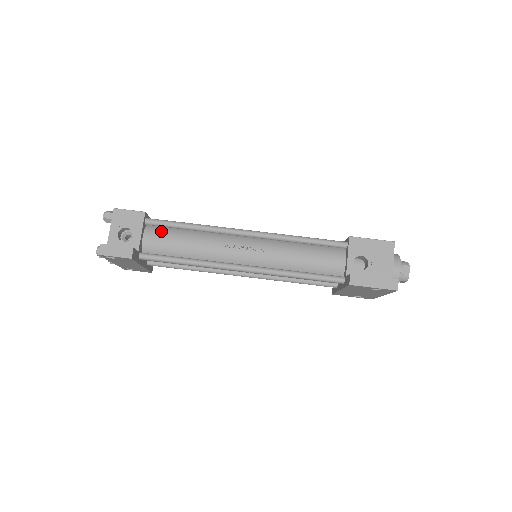
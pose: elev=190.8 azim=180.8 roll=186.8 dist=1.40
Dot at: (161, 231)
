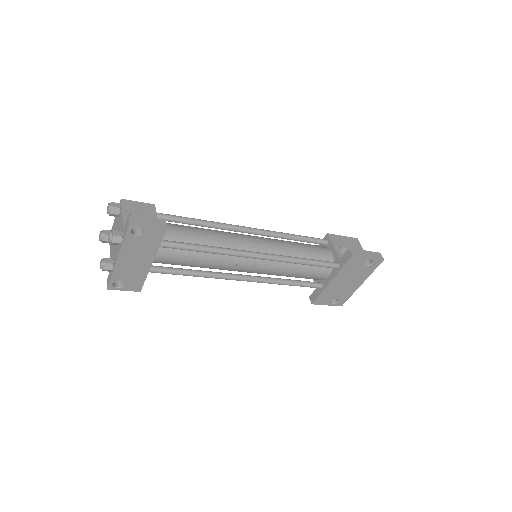
Dot at: (172, 224)
